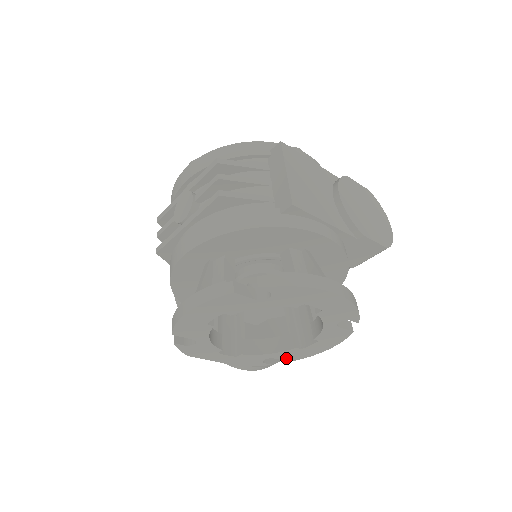
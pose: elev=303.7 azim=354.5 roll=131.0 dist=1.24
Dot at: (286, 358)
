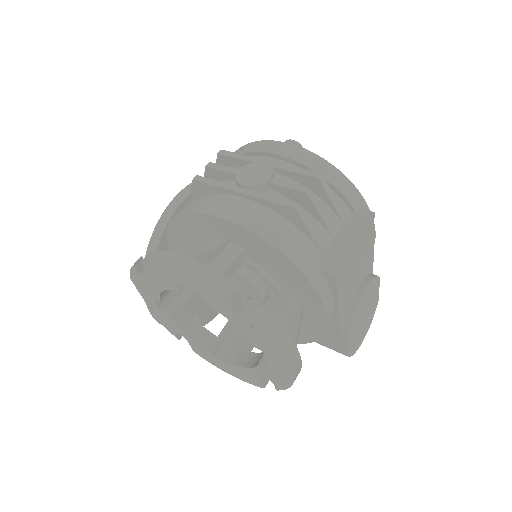
Dot at: (195, 348)
